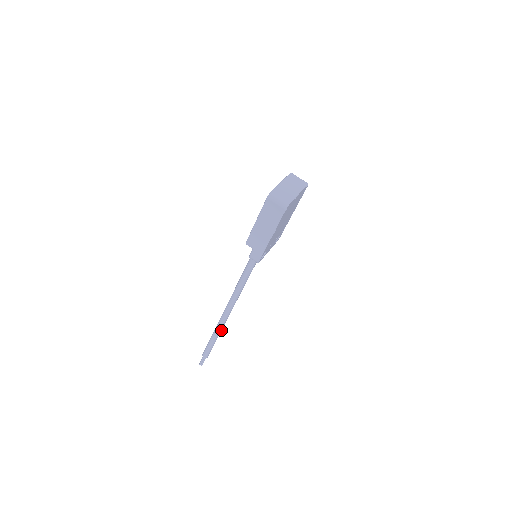
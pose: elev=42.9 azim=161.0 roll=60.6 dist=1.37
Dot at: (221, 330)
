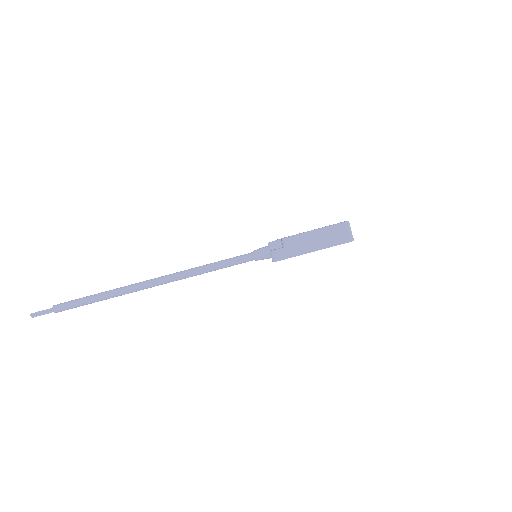
Dot at: (121, 295)
